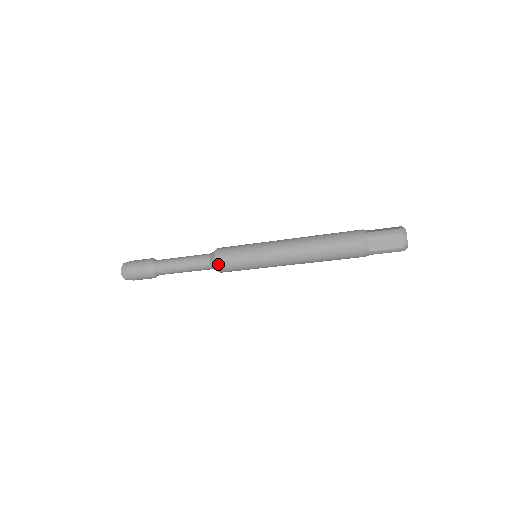
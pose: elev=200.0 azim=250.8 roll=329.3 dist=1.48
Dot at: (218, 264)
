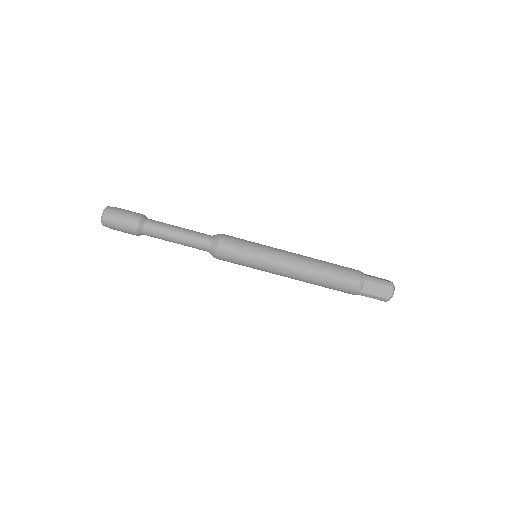
Dot at: (224, 234)
